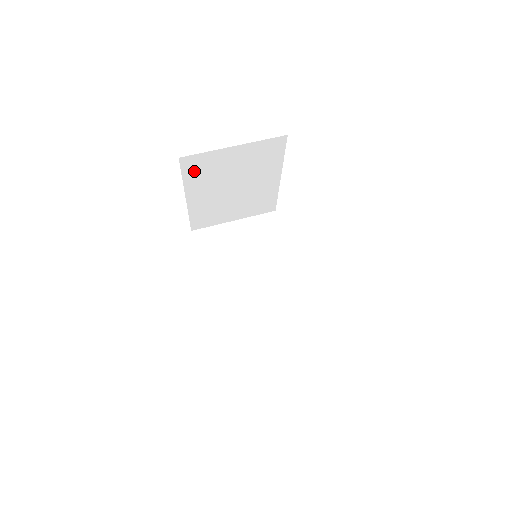
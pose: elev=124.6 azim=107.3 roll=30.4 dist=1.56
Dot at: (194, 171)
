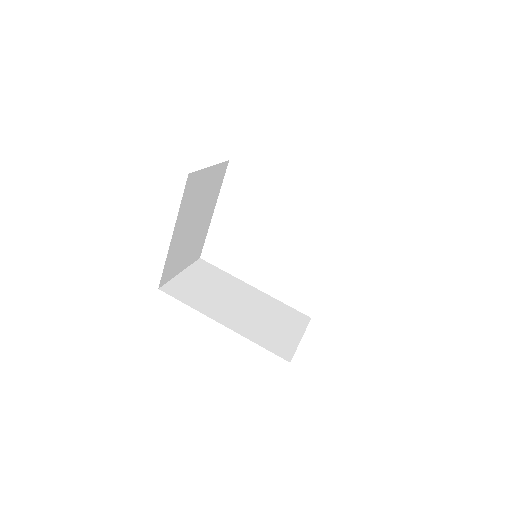
Dot at: (188, 194)
